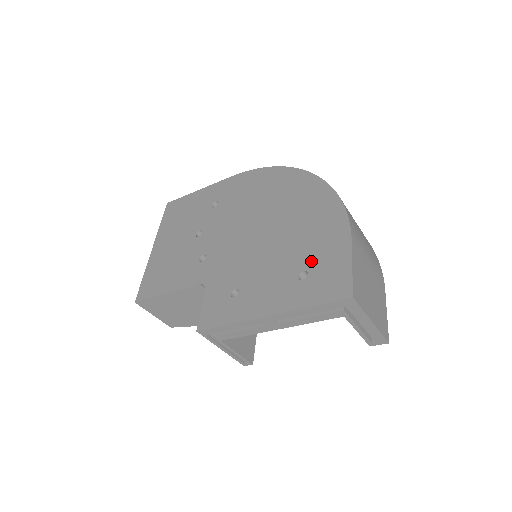
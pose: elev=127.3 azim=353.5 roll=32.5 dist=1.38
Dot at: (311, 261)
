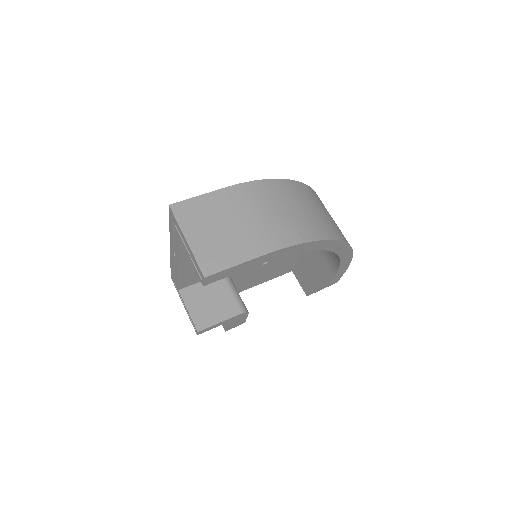
Dot at: occluded
